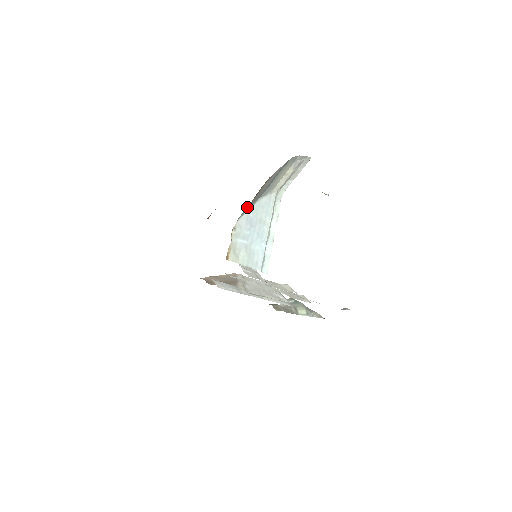
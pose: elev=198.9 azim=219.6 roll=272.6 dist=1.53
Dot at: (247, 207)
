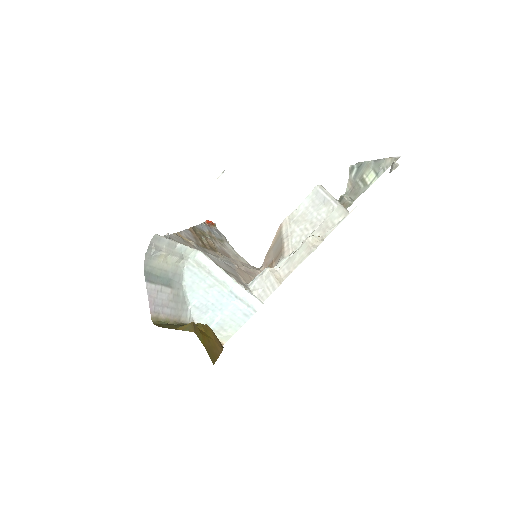
Dot at: (181, 318)
